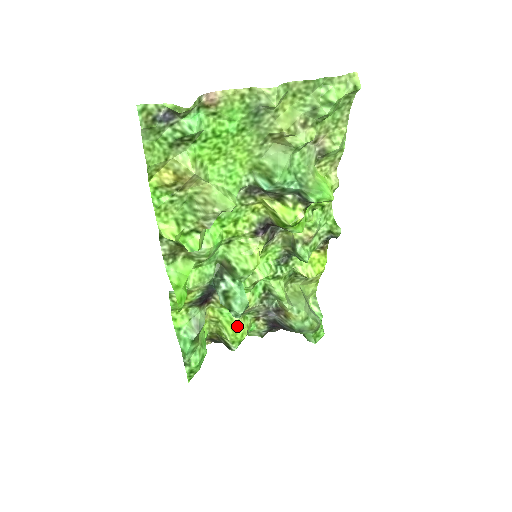
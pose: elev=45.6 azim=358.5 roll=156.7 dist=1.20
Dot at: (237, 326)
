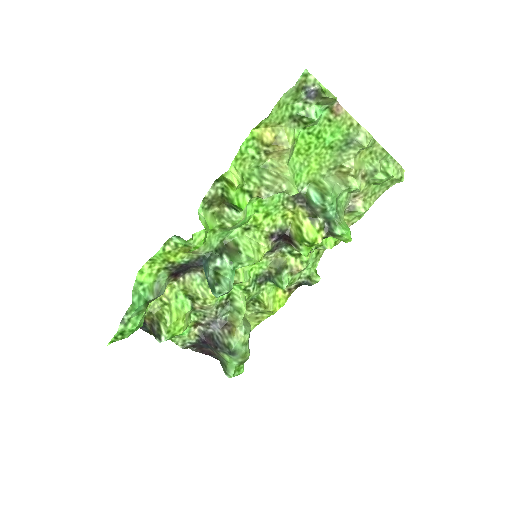
Dot at: (183, 317)
